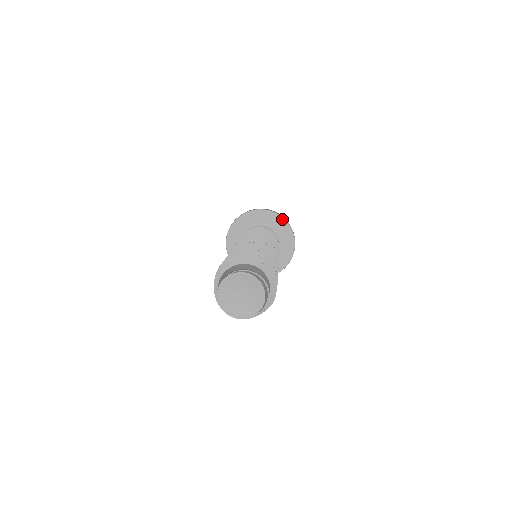
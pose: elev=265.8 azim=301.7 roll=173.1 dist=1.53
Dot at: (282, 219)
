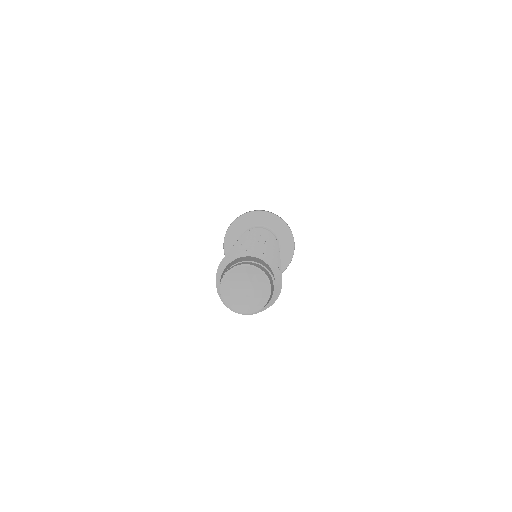
Dot at: (266, 213)
